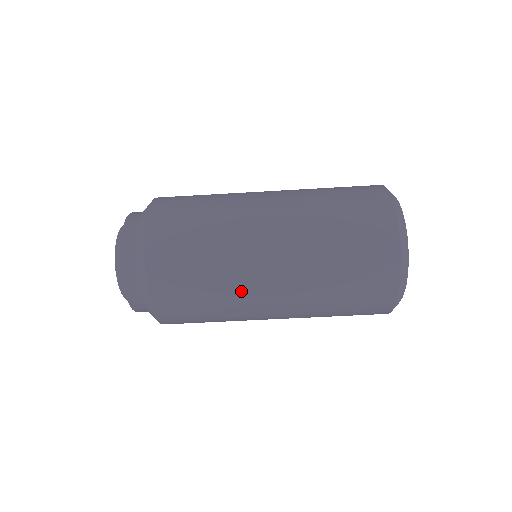
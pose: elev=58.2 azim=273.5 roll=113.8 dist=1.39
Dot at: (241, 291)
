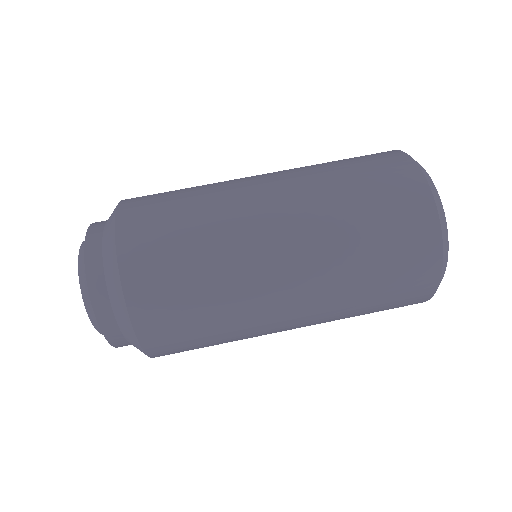
Dot at: (236, 228)
